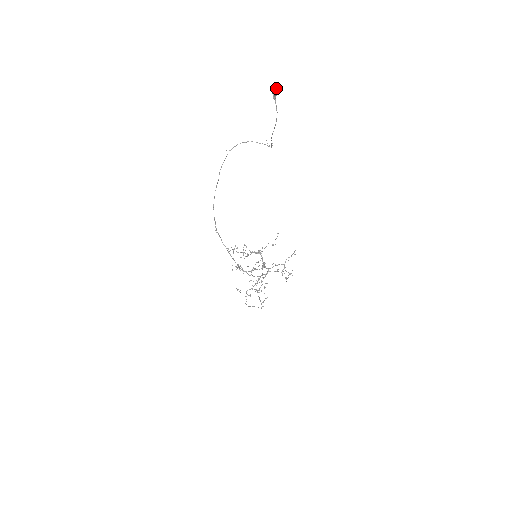
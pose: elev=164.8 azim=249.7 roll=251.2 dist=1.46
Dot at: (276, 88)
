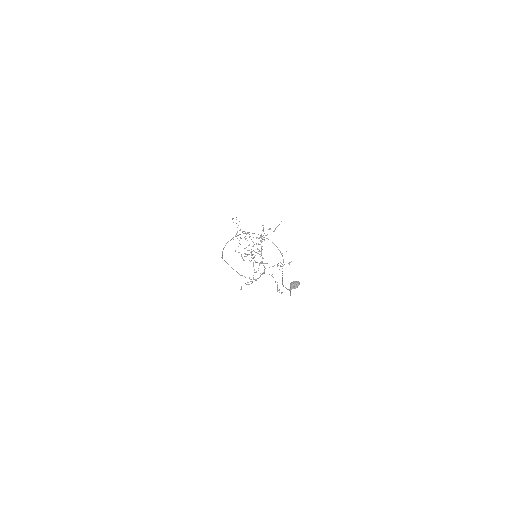
Dot at: (294, 286)
